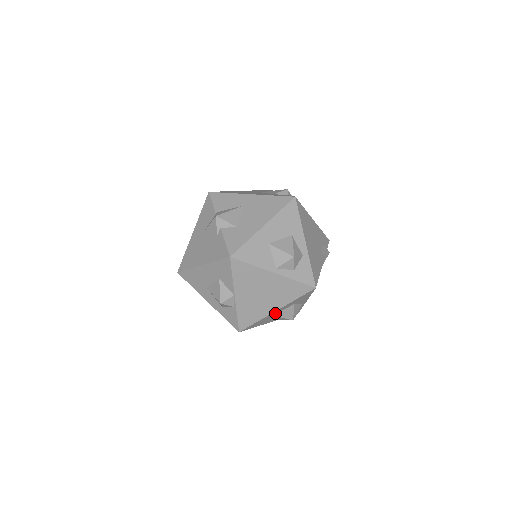
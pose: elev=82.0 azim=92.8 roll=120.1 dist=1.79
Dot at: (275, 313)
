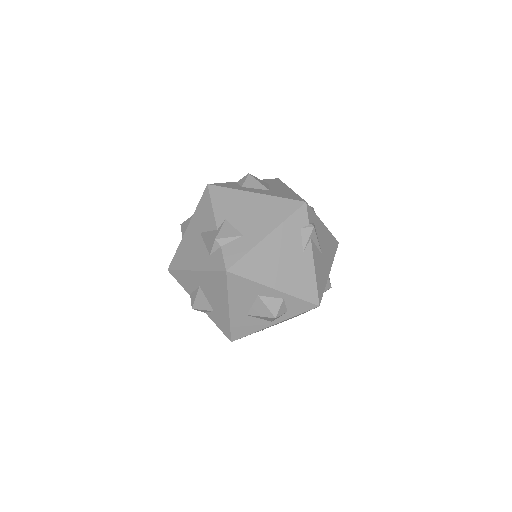
Dot at: occluded
